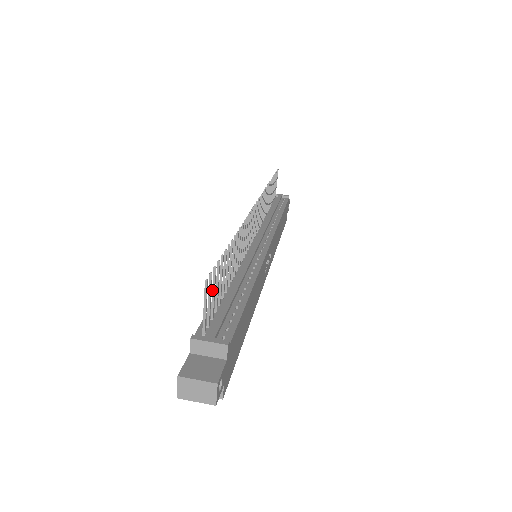
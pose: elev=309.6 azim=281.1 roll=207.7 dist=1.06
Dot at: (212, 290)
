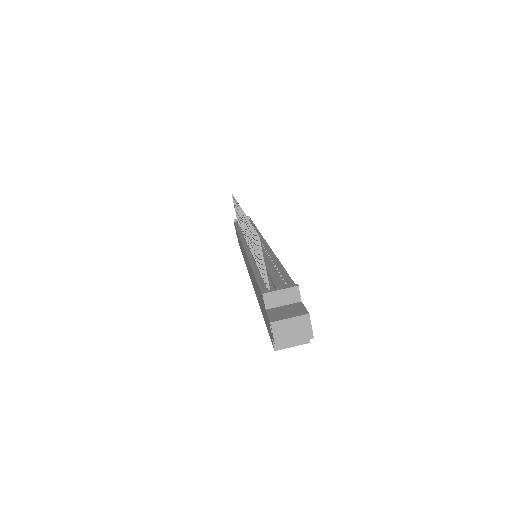
Dot at: (258, 254)
